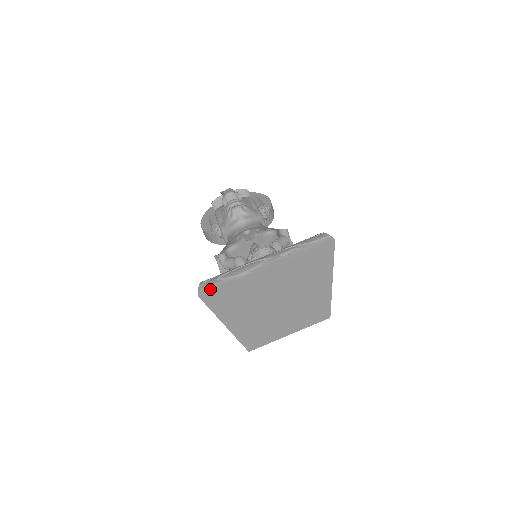
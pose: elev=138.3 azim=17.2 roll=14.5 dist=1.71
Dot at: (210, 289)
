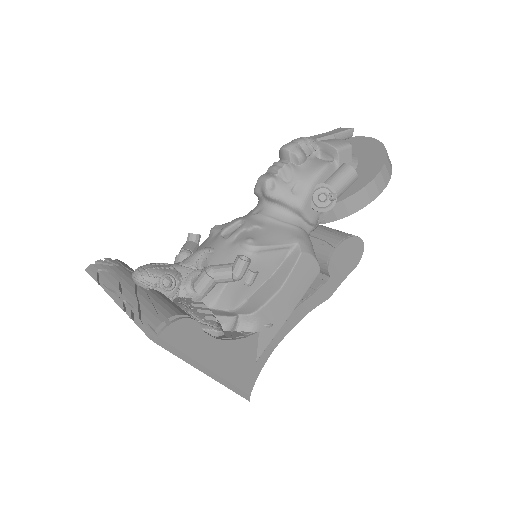
Dot at: (90, 274)
